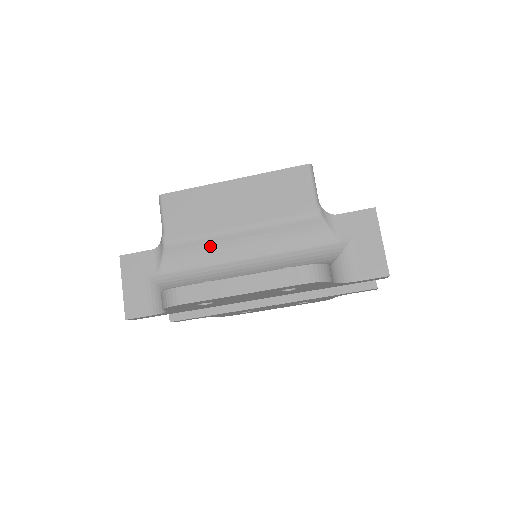
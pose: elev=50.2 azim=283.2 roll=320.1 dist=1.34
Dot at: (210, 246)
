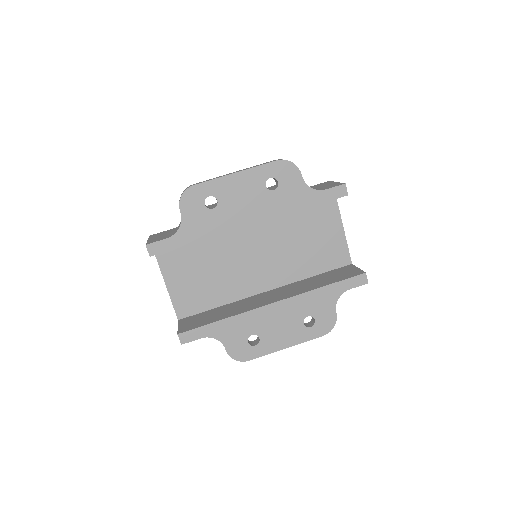
Dot at: occluded
